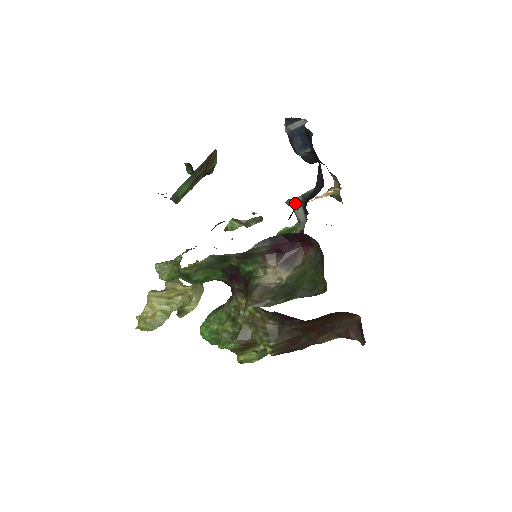
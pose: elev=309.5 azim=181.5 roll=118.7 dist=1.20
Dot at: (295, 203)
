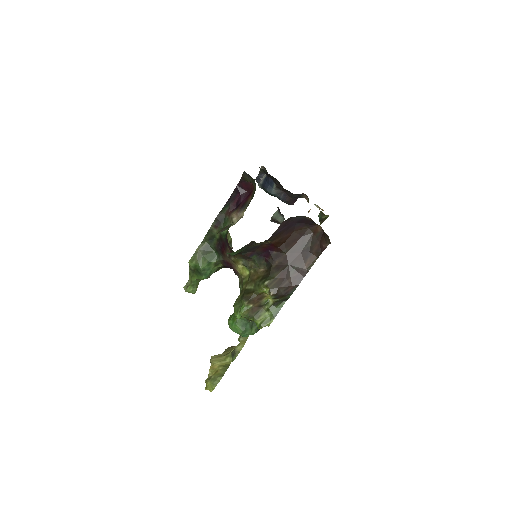
Dot at: (275, 215)
